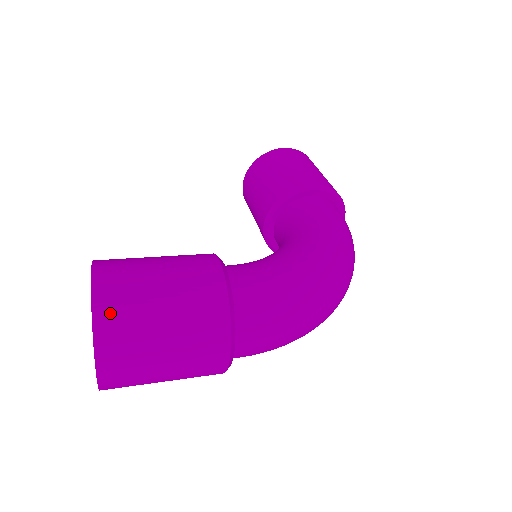
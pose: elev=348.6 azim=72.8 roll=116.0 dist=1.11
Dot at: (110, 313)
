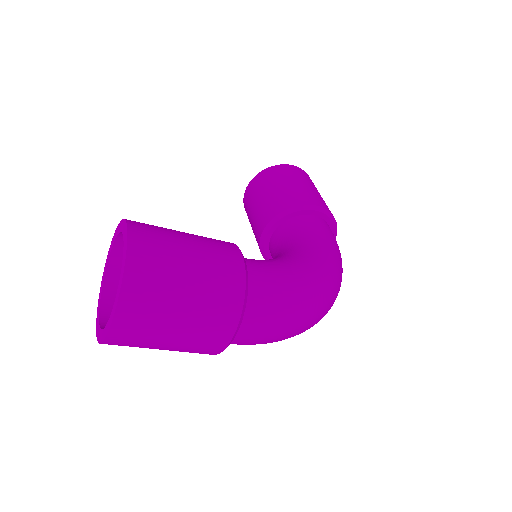
Dot at: (141, 272)
